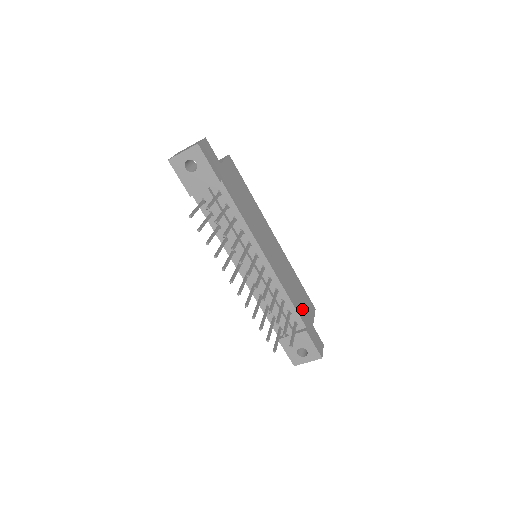
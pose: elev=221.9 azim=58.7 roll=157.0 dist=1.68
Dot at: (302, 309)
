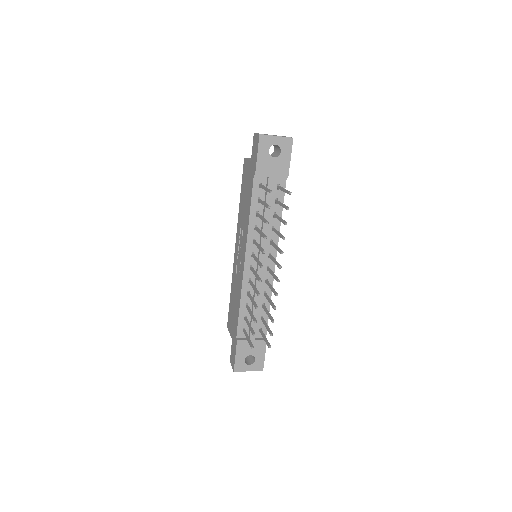
Dot at: occluded
